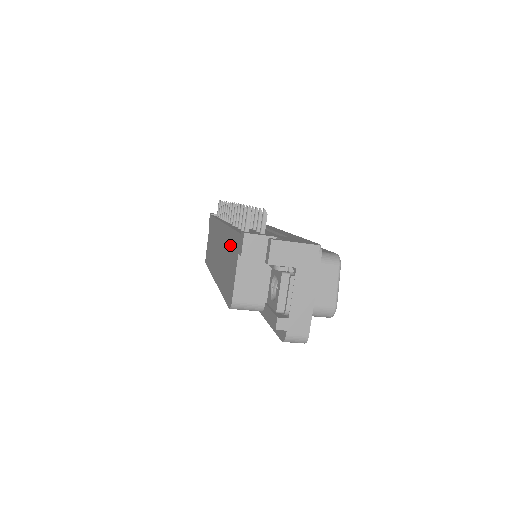
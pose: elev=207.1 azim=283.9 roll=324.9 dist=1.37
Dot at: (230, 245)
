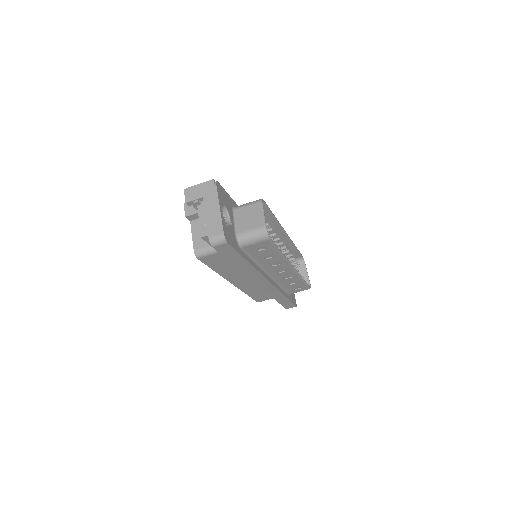
Dot at: occluded
